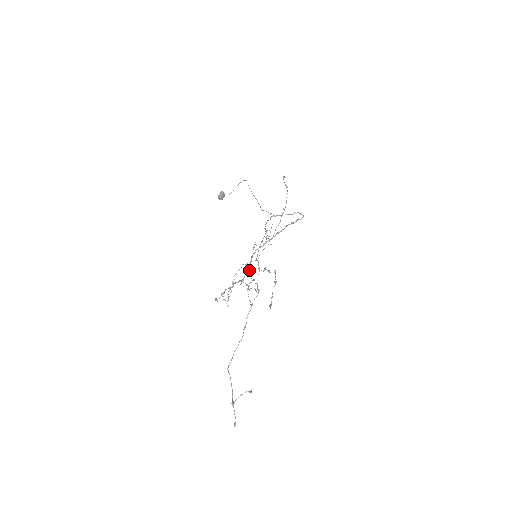
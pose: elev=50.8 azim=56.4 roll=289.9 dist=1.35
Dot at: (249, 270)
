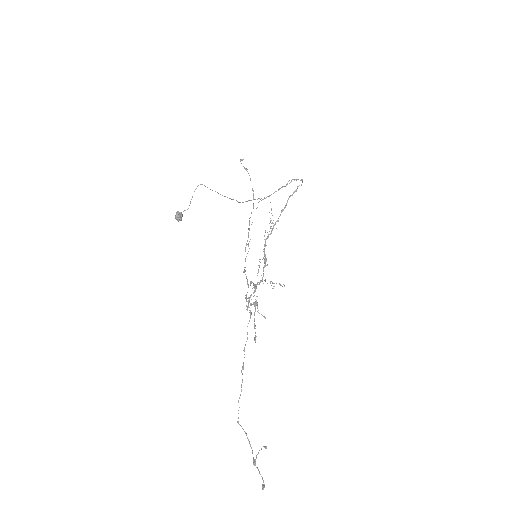
Dot at: (266, 265)
